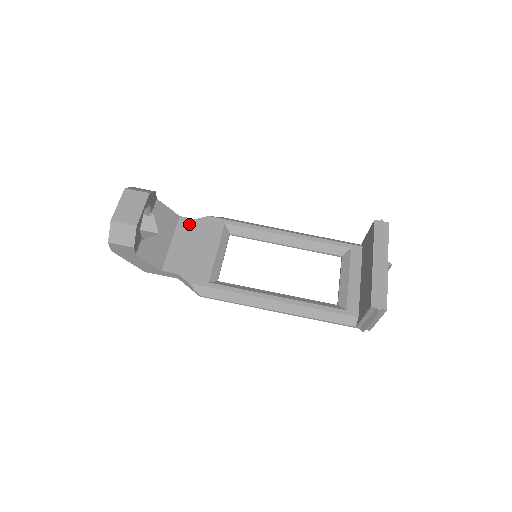
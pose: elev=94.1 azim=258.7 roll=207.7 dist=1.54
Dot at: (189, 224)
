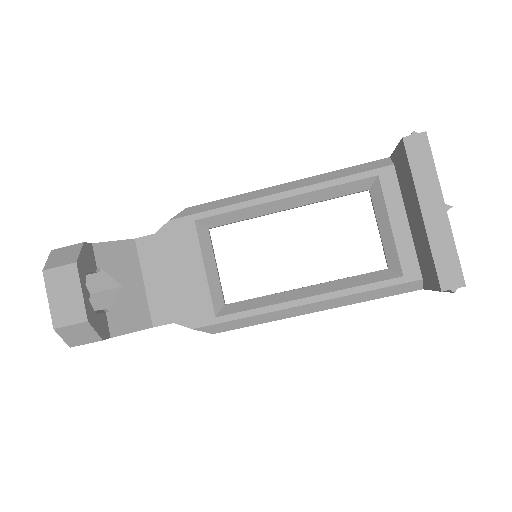
Dot at: (151, 245)
